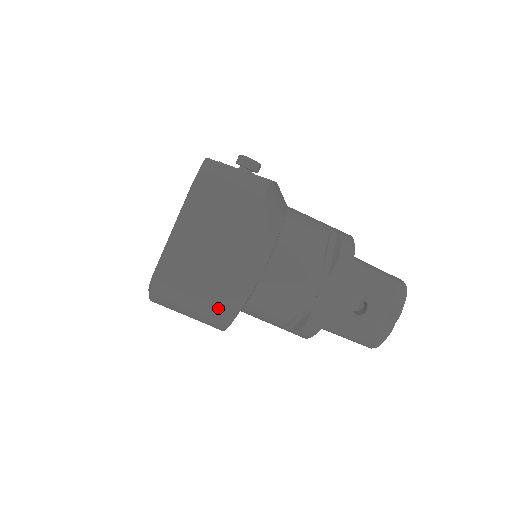
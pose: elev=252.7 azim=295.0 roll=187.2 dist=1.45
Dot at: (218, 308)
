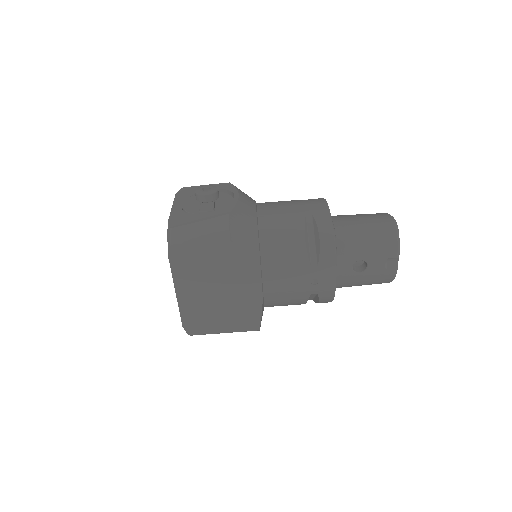
Dot at: (243, 325)
